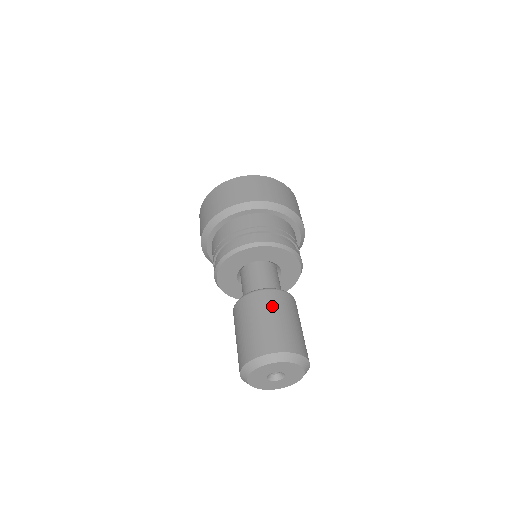
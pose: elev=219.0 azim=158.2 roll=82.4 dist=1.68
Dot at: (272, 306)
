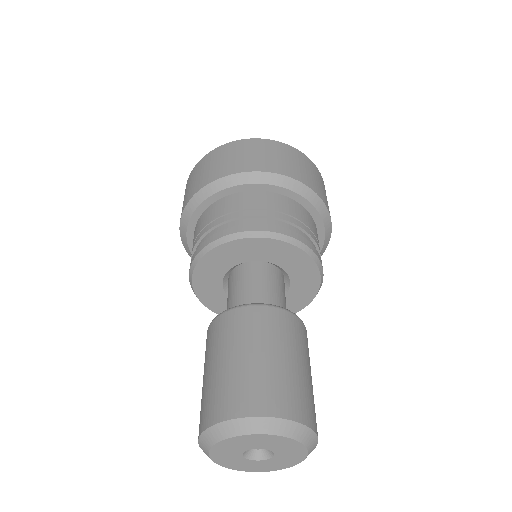
Dot at: (217, 343)
